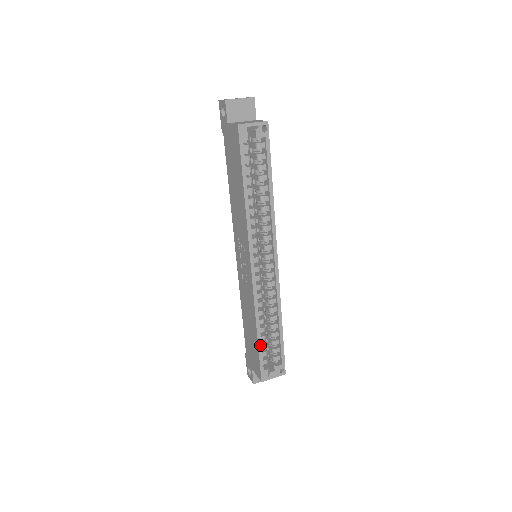
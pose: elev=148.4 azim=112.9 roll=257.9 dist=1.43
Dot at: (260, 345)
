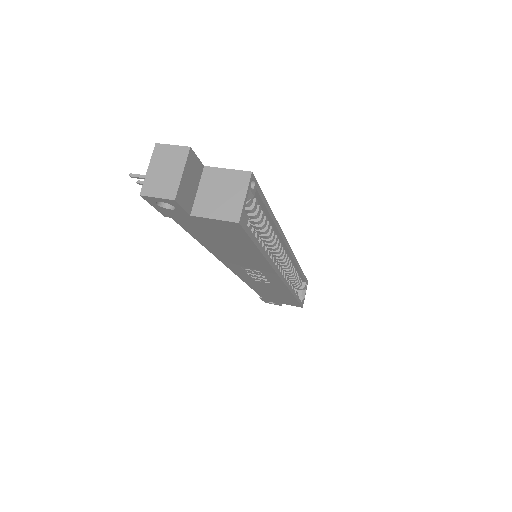
Dot at: (297, 298)
